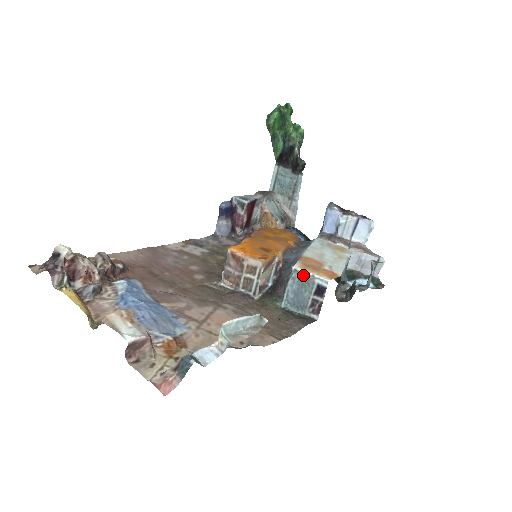
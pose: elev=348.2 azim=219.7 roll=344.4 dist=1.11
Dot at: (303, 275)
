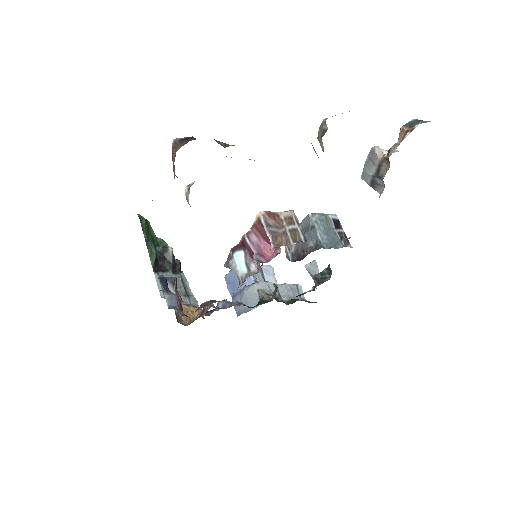
Dot at: (320, 215)
